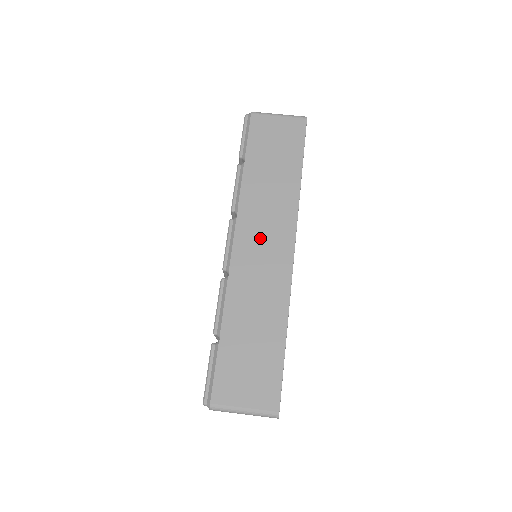
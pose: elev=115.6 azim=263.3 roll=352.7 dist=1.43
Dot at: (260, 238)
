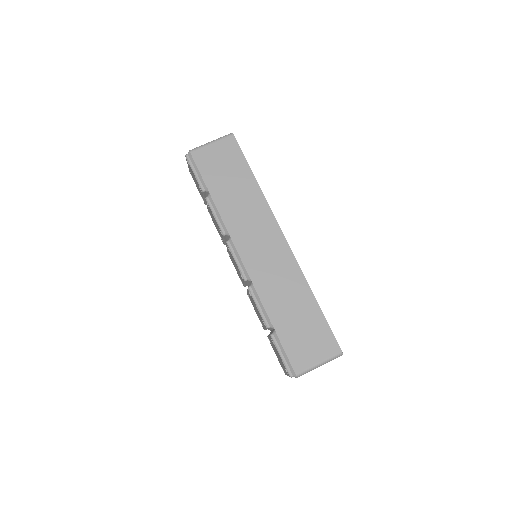
Dot at: (257, 243)
